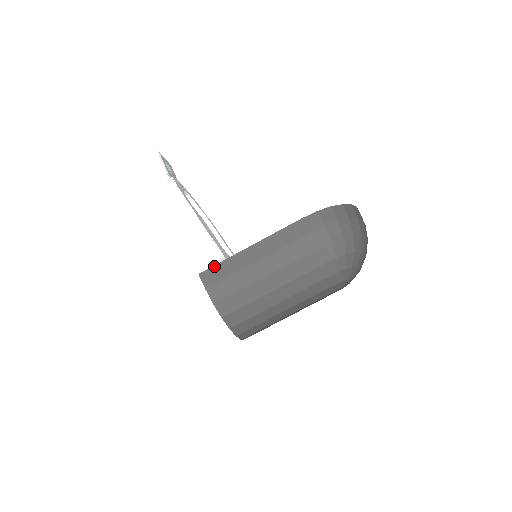
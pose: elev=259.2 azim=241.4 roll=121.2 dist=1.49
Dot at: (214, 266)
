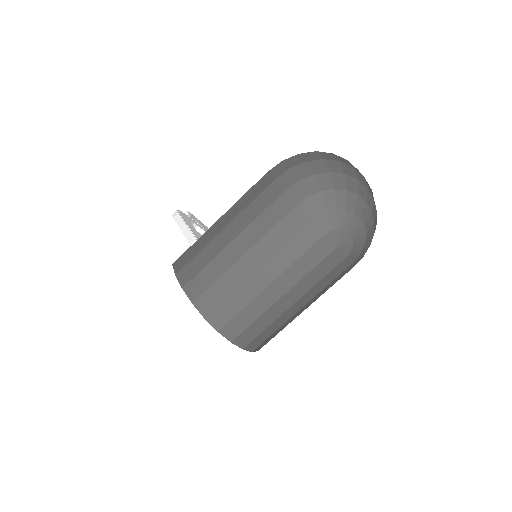
Dot at: (186, 251)
